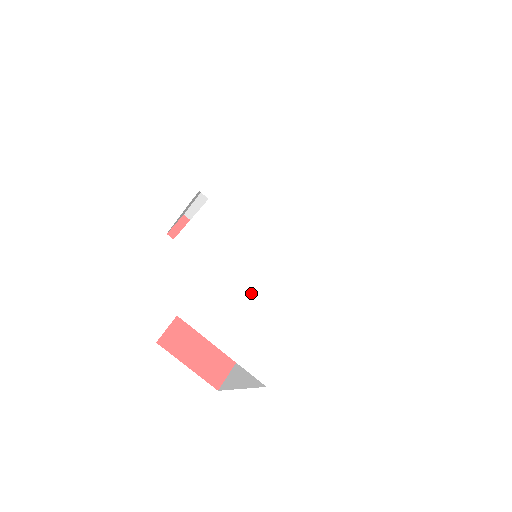
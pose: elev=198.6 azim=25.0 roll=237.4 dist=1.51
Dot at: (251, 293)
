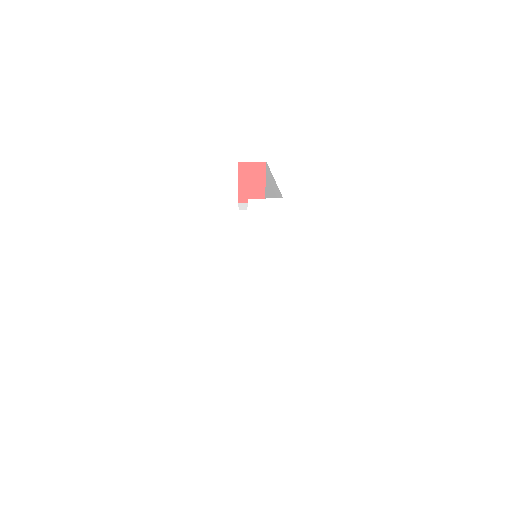
Dot at: (201, 288)
